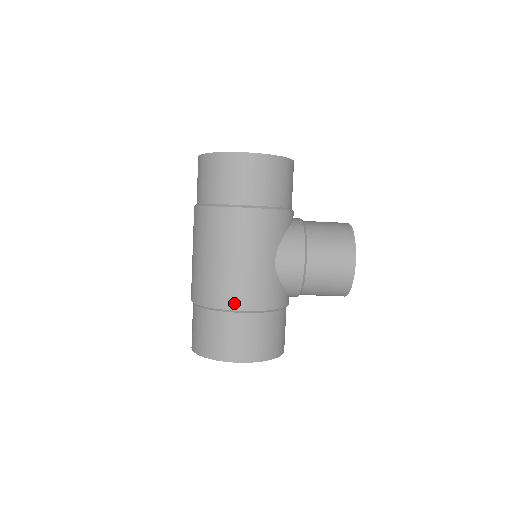
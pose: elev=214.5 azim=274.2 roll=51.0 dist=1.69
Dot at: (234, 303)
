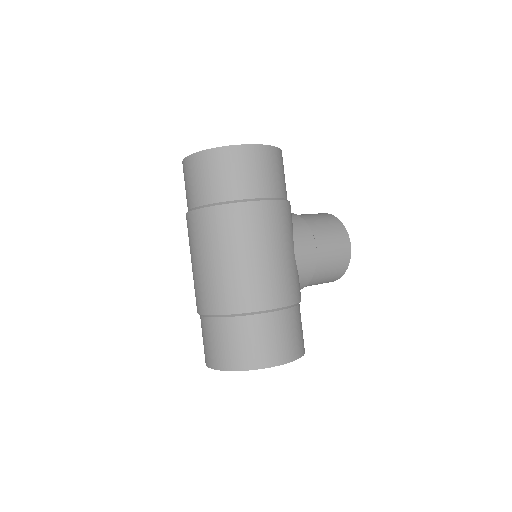
Dot at: (273, 301)
